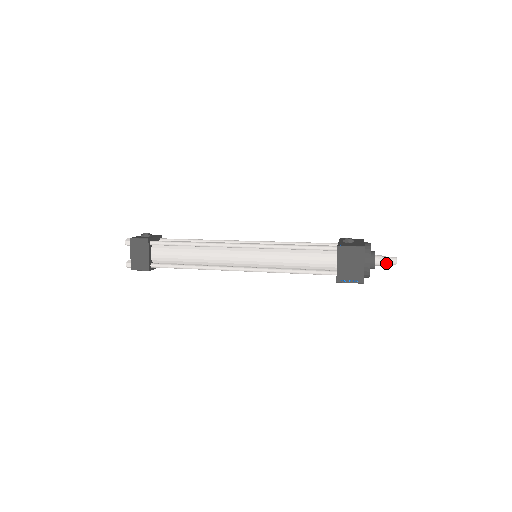
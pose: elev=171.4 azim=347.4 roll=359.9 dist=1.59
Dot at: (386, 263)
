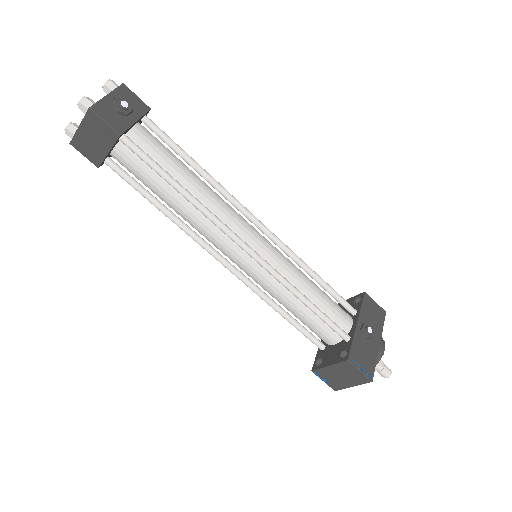
Dot at: (377, 370)
